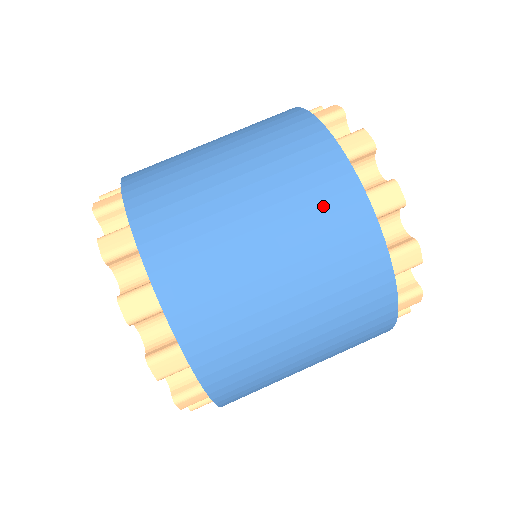
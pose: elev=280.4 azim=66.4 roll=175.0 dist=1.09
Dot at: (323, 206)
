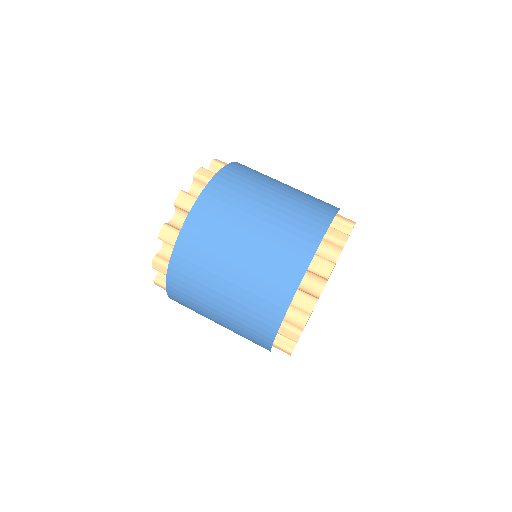
Dot at: (257, 315)
